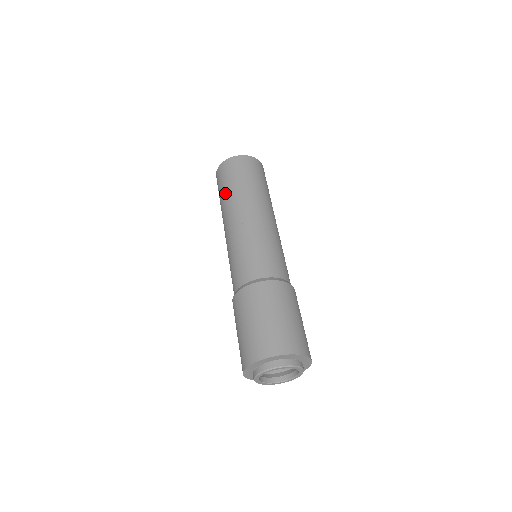
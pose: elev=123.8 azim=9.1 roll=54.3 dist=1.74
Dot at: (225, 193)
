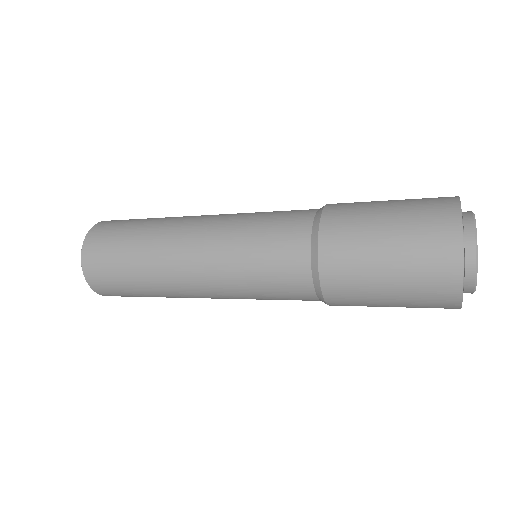
Dot at: (136, 242)
